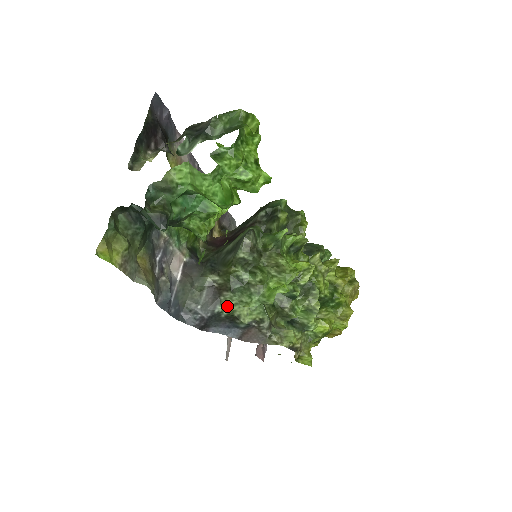
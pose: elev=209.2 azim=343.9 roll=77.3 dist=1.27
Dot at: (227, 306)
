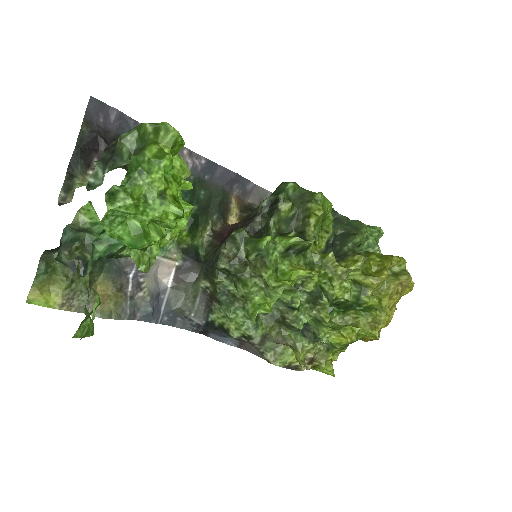
Dot at: (217, 317)
